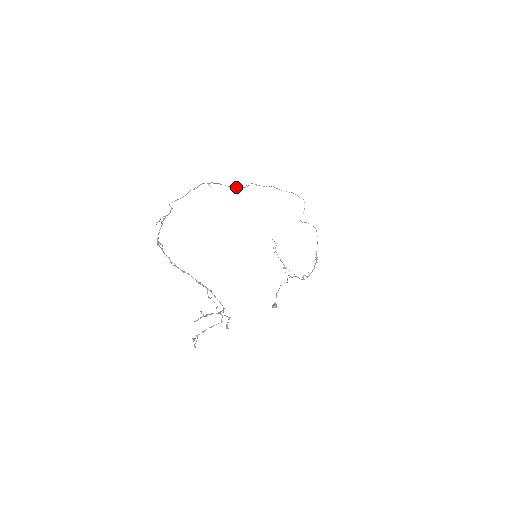
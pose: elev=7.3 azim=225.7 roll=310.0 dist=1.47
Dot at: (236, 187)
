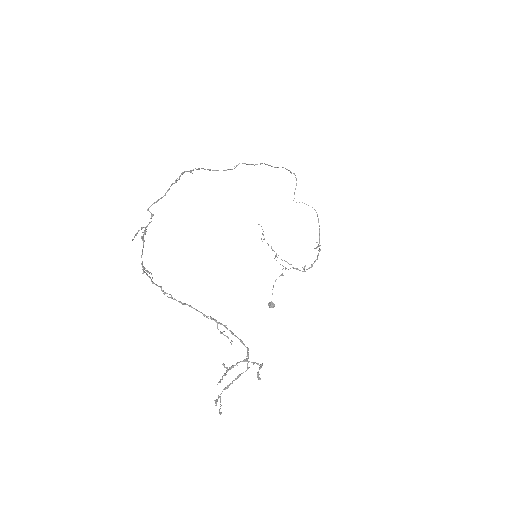
Dot at: (223, 170)
